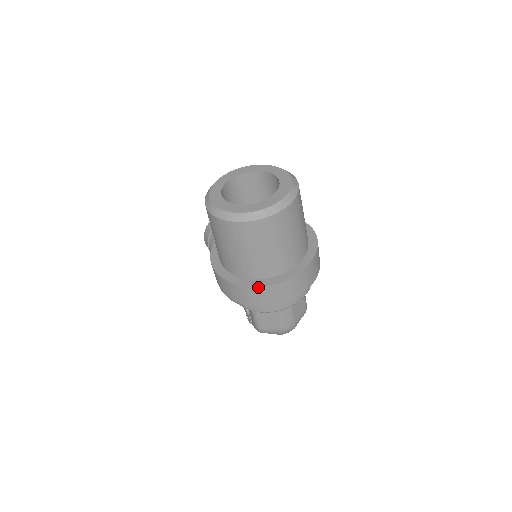
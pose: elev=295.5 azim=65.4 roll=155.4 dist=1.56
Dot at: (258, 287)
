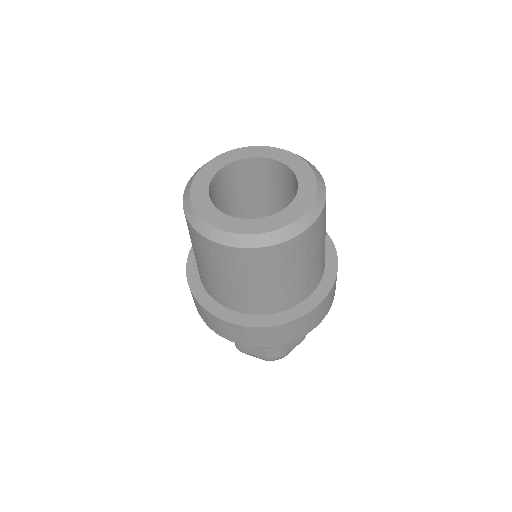
Dot at: (236, 325)
